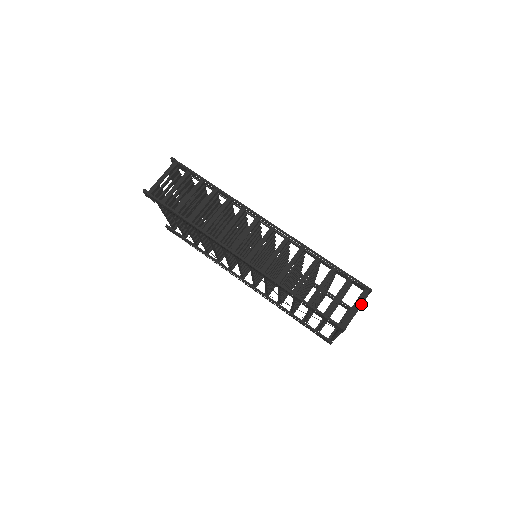
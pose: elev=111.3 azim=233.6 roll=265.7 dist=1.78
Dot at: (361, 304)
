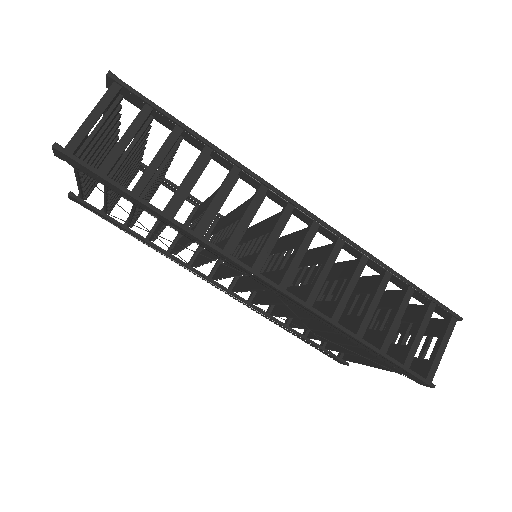
Dot at: occluded
